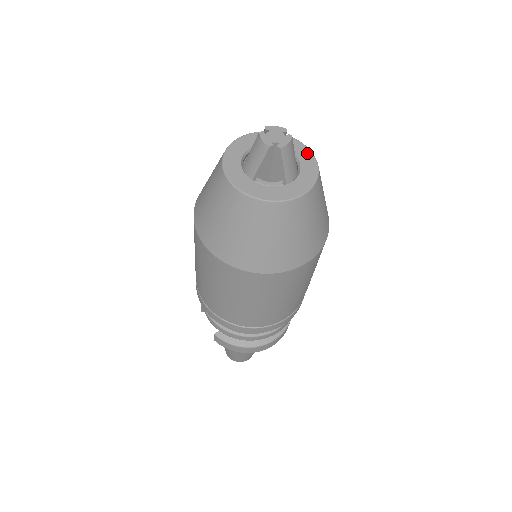
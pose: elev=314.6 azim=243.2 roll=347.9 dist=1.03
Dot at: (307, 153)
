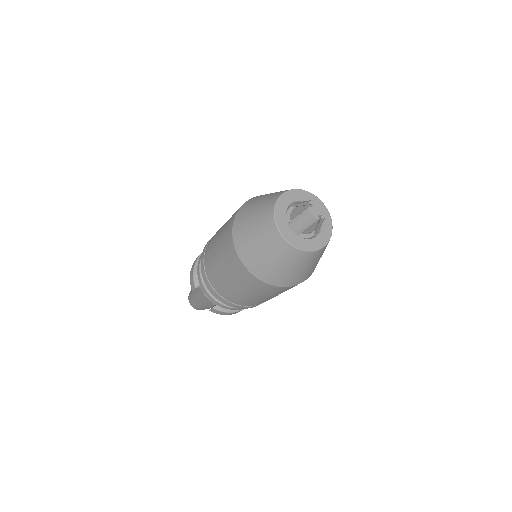
Dot at: (321, 204)
